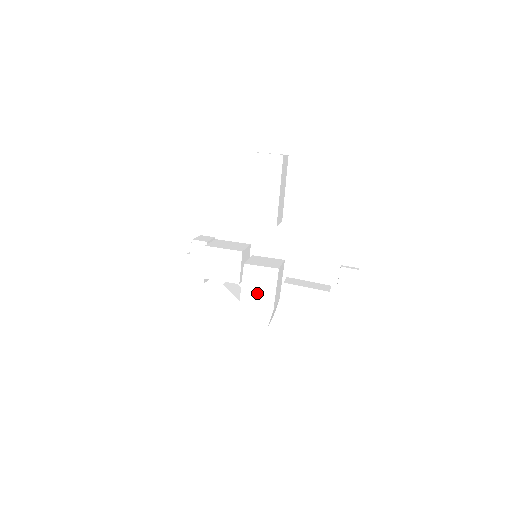
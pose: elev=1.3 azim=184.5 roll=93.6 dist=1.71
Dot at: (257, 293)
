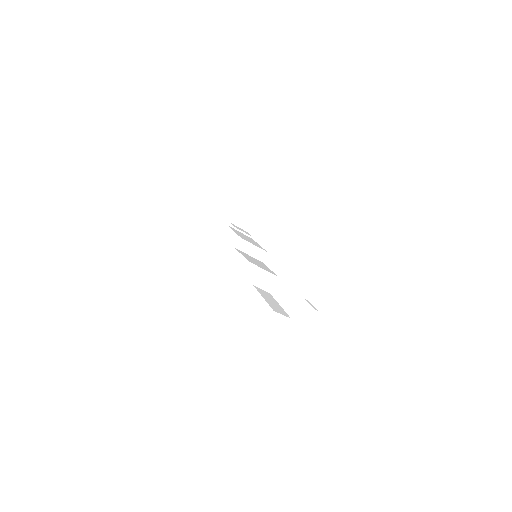
Dot at: (226, 277)
